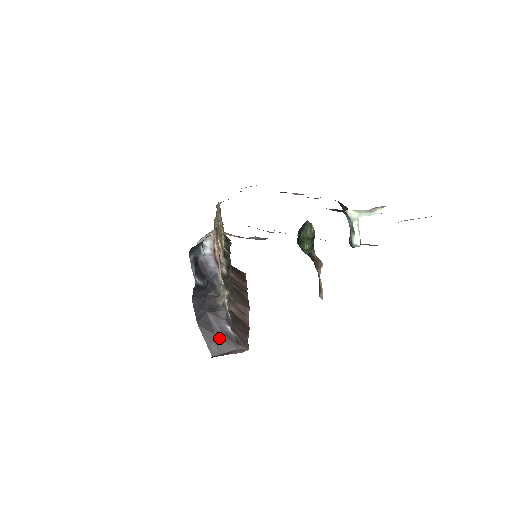
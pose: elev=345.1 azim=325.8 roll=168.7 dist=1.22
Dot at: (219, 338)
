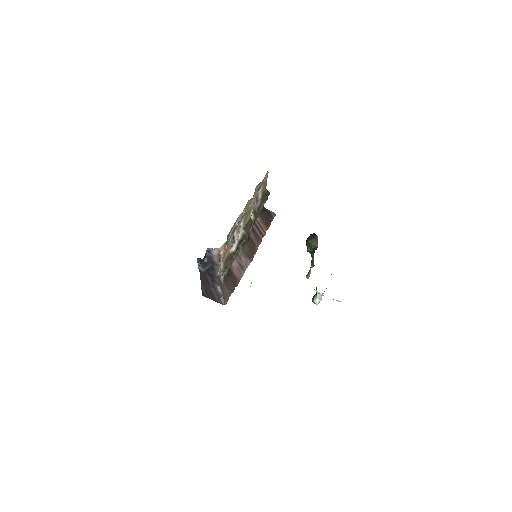
Dot at: (210, 290)
